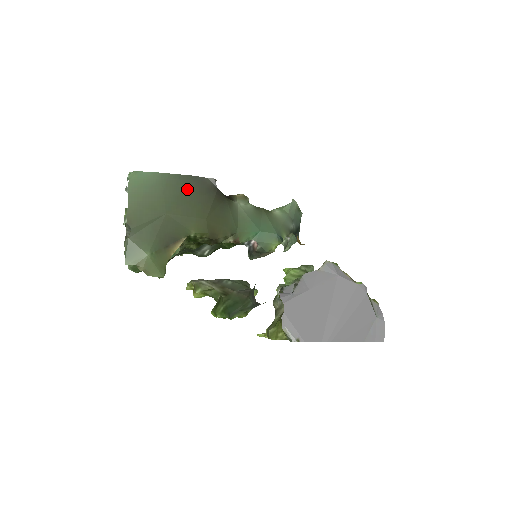
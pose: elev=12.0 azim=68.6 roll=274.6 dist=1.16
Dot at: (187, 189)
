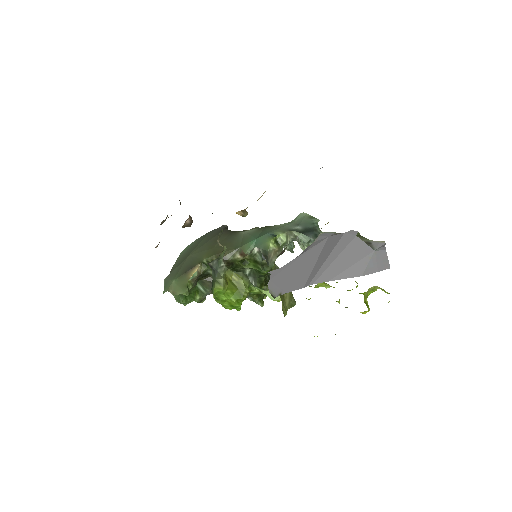
Dot at: (205, 239)
